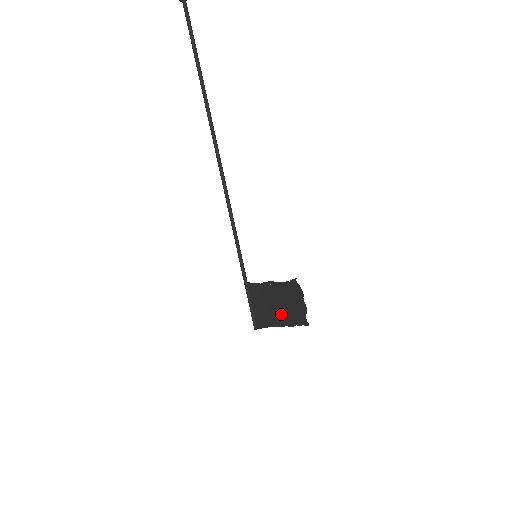
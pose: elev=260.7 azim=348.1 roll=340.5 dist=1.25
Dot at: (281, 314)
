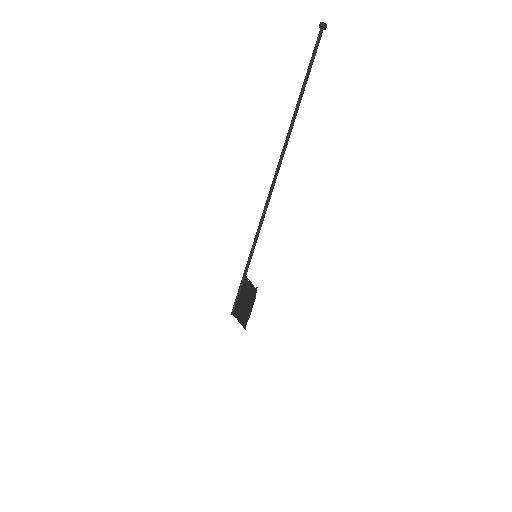
Dot at: (243, 311)
